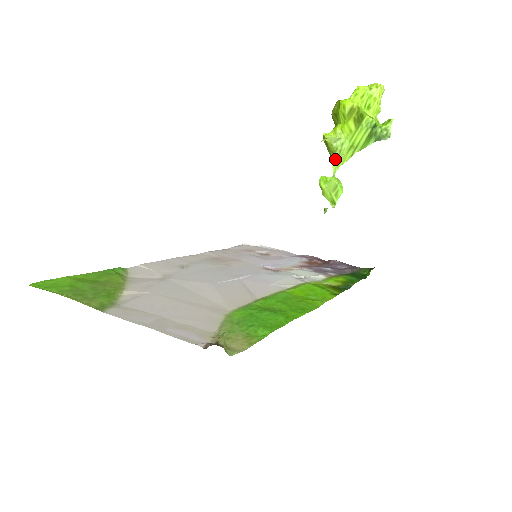
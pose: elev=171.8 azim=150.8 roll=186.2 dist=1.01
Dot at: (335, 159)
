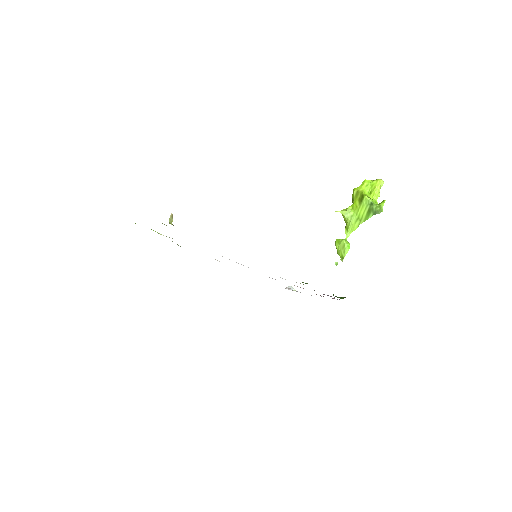
Dot at: (347, 227)
